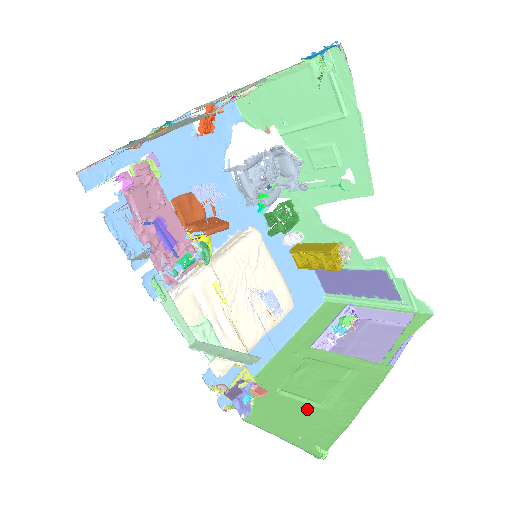
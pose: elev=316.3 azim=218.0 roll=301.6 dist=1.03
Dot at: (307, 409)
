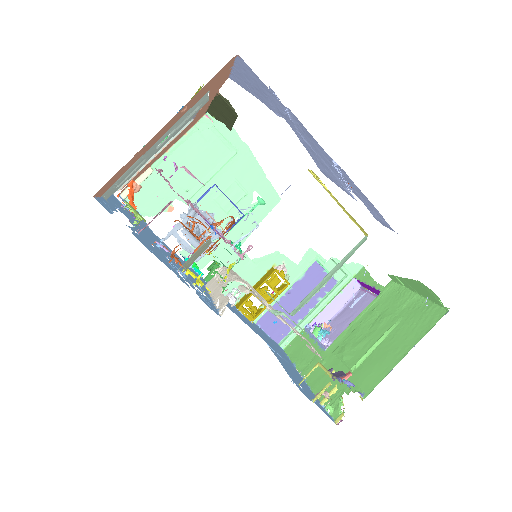
Dot at: (391, 336)
